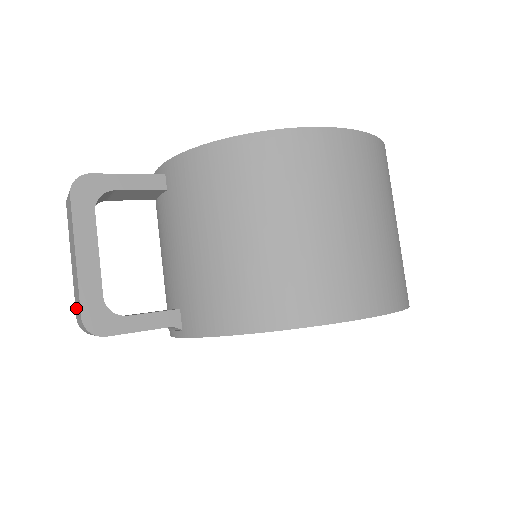
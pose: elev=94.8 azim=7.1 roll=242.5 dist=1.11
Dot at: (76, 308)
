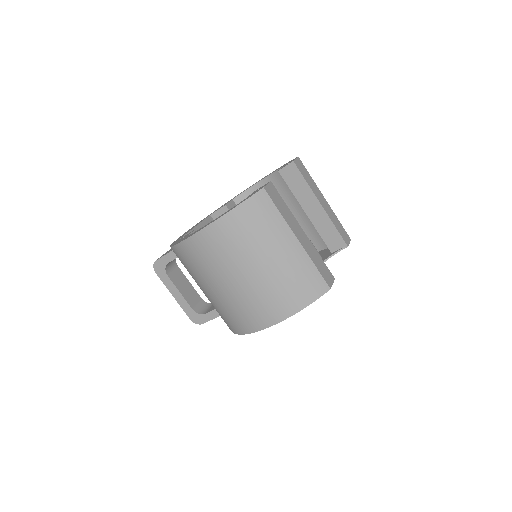
Dot at: occluded
